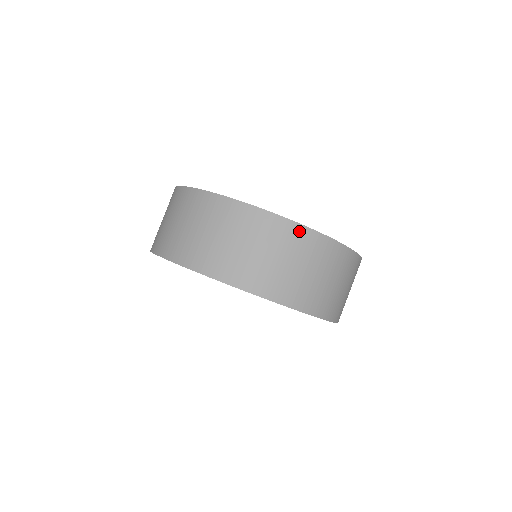
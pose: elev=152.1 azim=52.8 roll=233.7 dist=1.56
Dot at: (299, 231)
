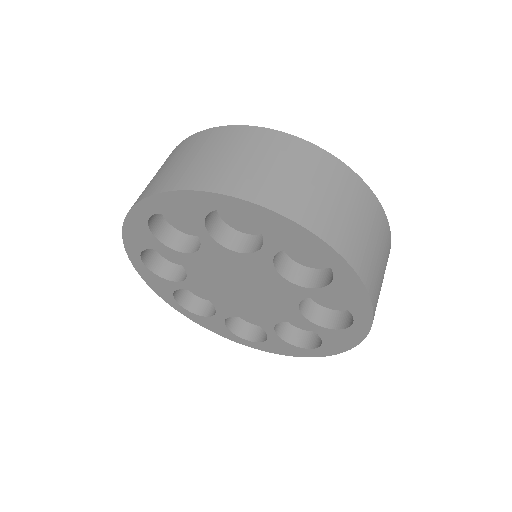
Dot at: (217, 131)
